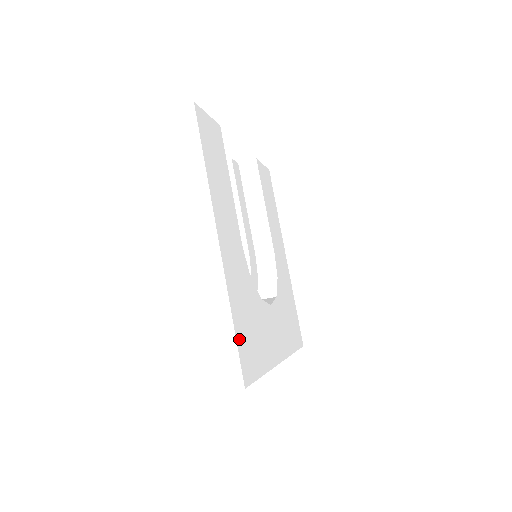
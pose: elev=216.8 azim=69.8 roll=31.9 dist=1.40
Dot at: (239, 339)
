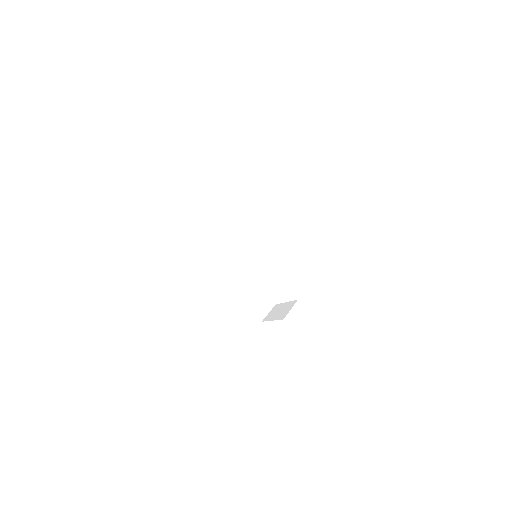
Dot at: (198, 414)
